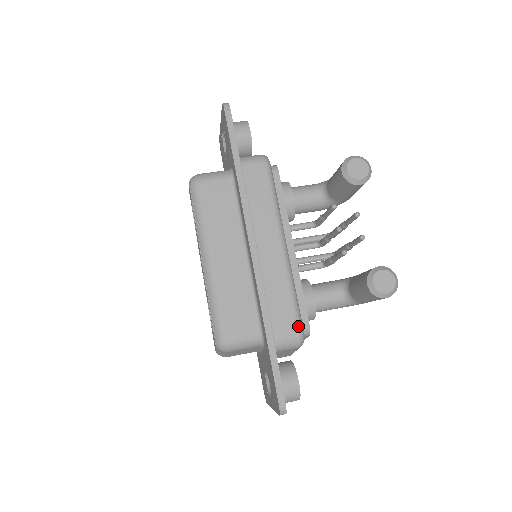
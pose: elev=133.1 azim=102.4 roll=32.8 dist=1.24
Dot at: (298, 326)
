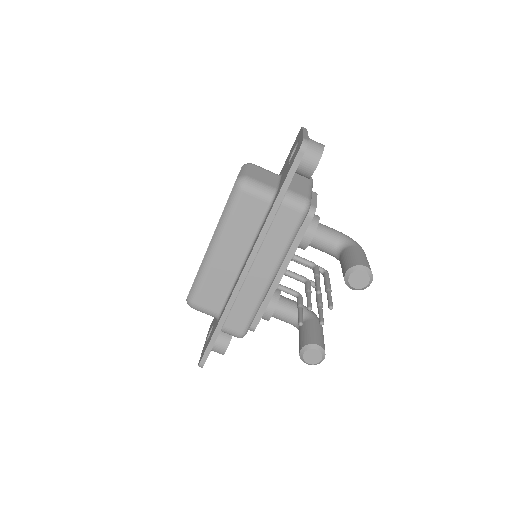
Dot at: (244, 330)
